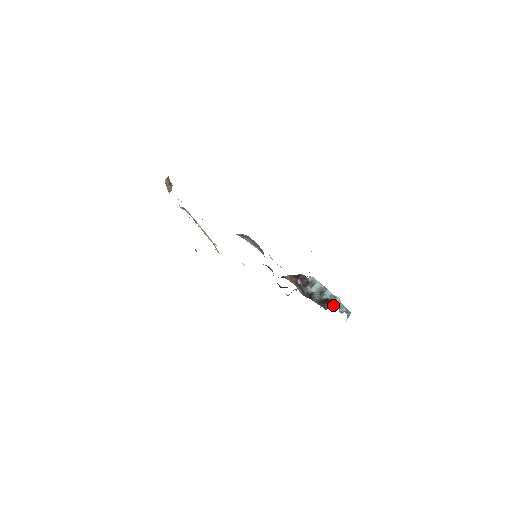
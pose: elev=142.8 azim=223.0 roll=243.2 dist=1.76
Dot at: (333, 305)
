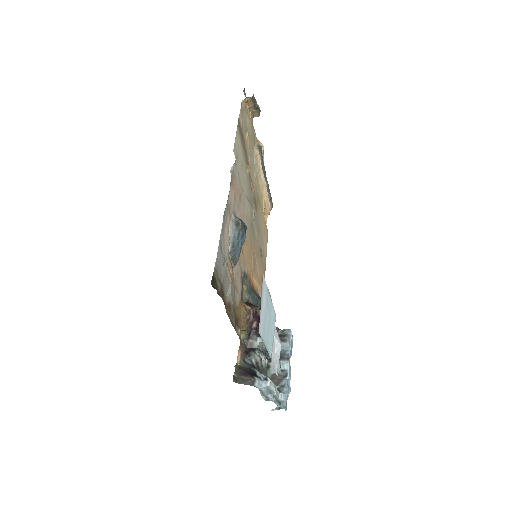
Dot at: (278, 381)
